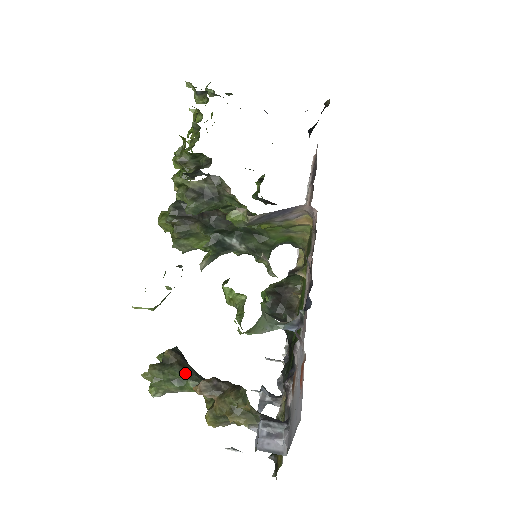
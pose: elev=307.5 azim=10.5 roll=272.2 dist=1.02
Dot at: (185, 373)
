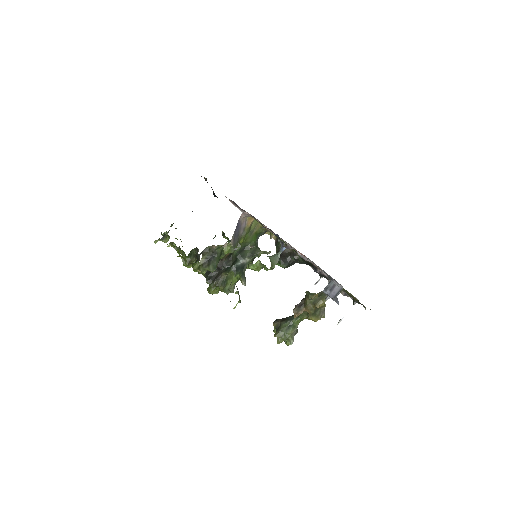
Dot at: (288, 320)
